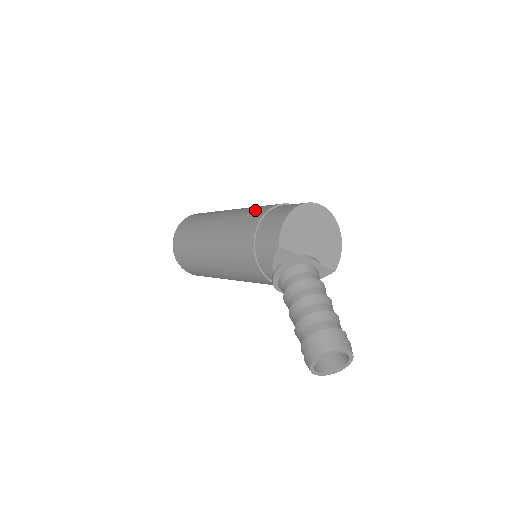
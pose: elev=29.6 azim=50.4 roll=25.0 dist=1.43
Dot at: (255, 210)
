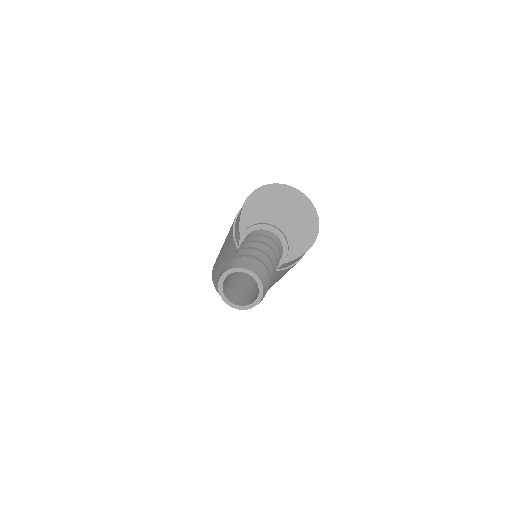
Dot at: occluded
